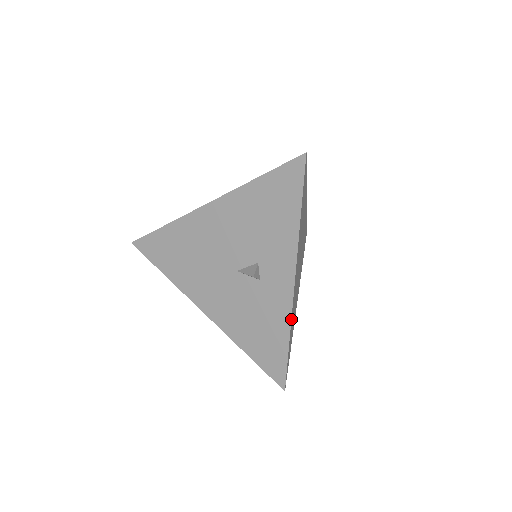
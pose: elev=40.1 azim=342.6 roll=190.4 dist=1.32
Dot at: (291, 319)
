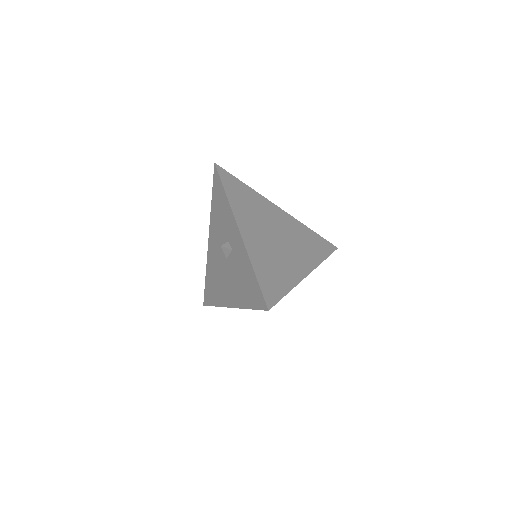
Dot at: (248, 254)
